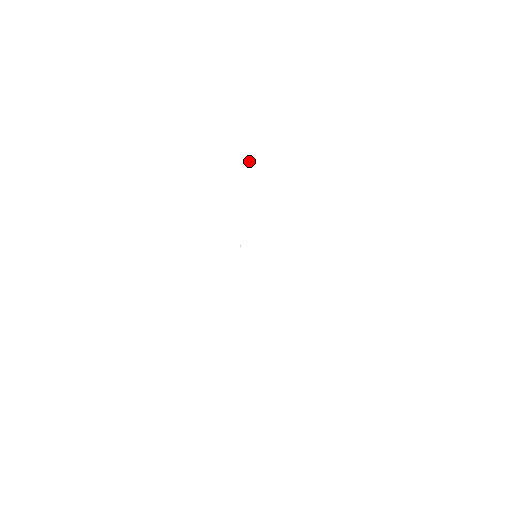
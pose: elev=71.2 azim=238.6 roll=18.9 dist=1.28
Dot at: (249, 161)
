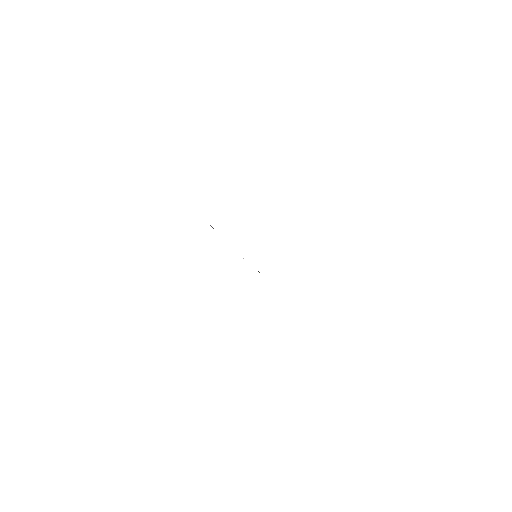
Dot at: occluded
